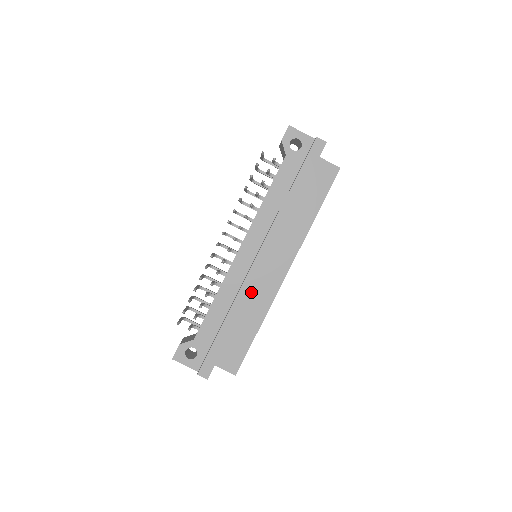
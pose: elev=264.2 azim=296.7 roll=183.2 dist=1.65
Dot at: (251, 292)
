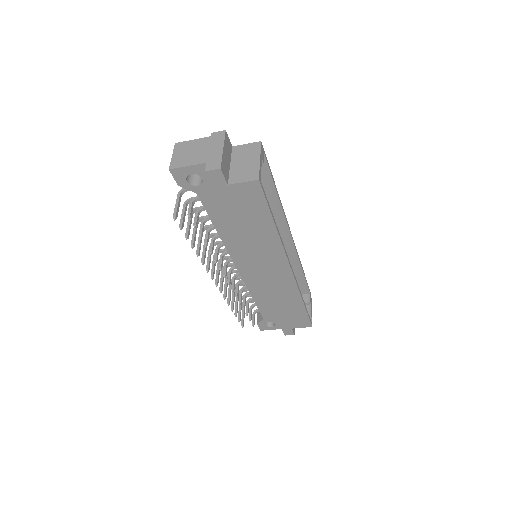
Dot at: (274, 291)
